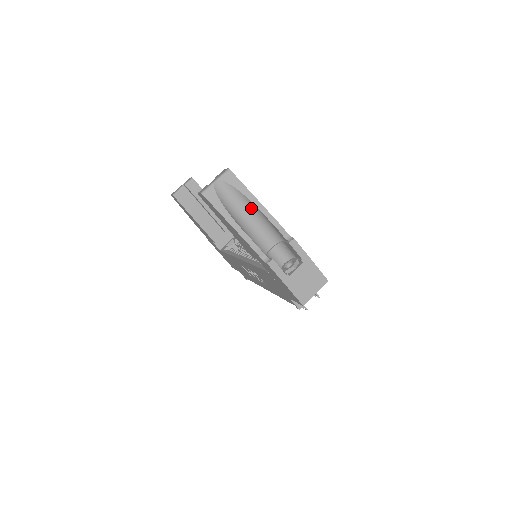
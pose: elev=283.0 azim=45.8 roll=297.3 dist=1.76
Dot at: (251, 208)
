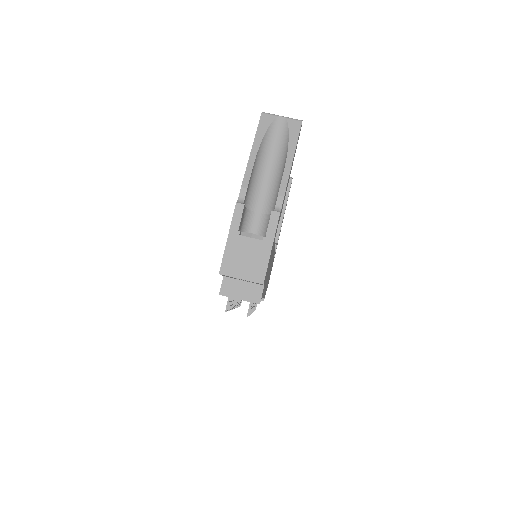
Dot at: (282, 163)
